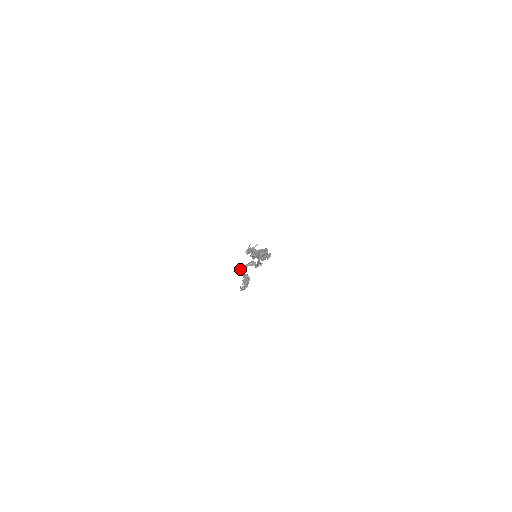
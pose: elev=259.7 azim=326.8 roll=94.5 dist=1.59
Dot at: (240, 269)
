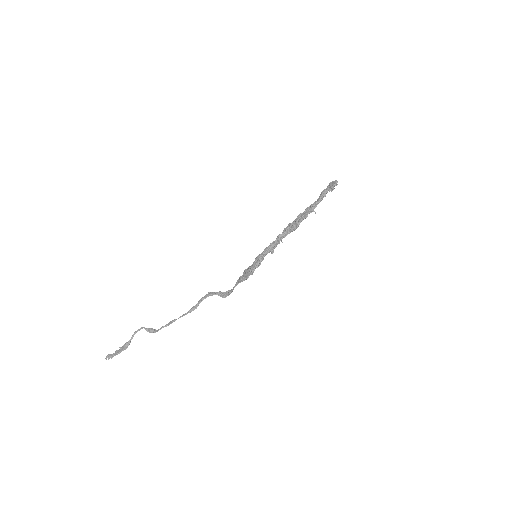
Dot at: (141, 328)
